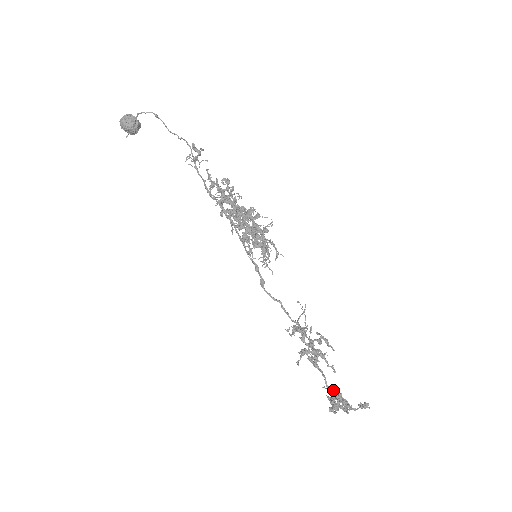
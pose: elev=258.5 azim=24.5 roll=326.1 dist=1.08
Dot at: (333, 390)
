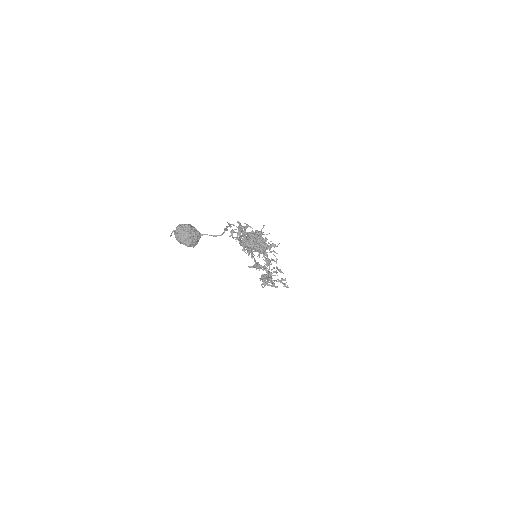
Dot at: (267, 279)
